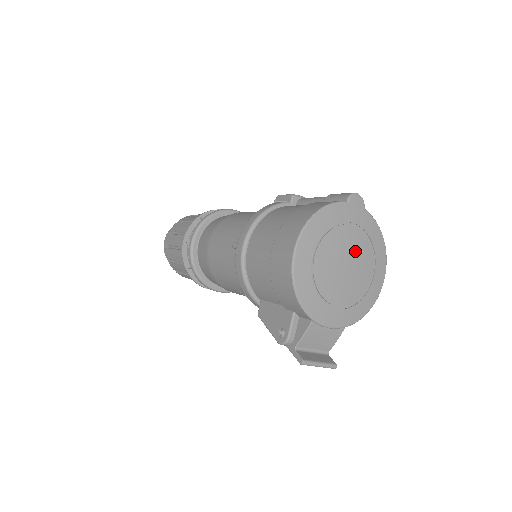
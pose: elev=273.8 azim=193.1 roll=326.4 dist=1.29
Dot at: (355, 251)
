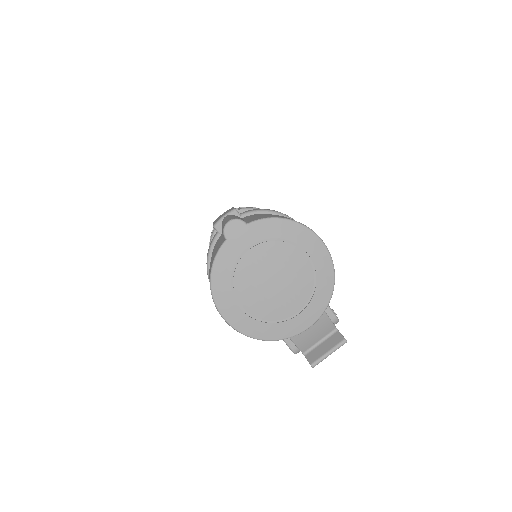
Dot at: (270, 264)
